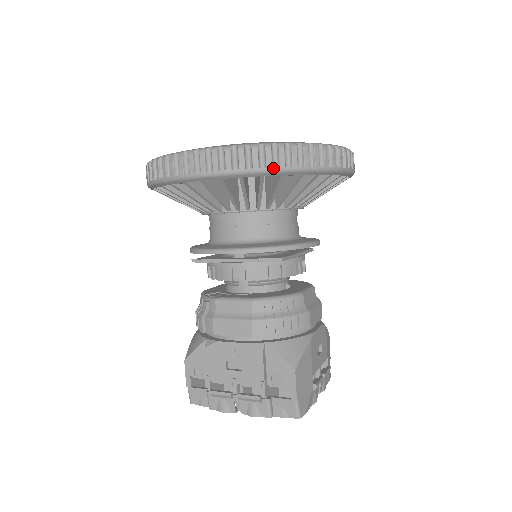
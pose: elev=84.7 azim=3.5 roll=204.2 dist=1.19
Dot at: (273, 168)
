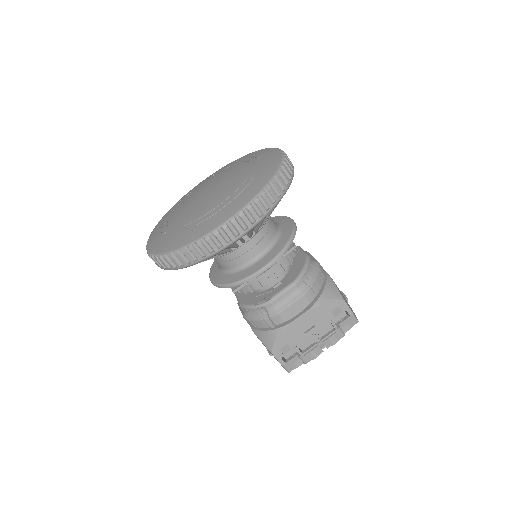
Dot at: (279, 198)
